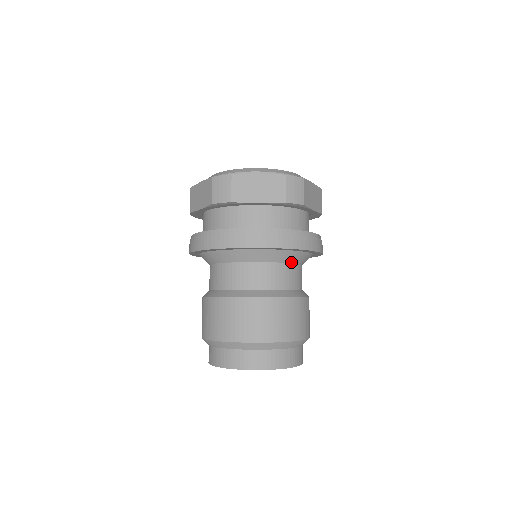
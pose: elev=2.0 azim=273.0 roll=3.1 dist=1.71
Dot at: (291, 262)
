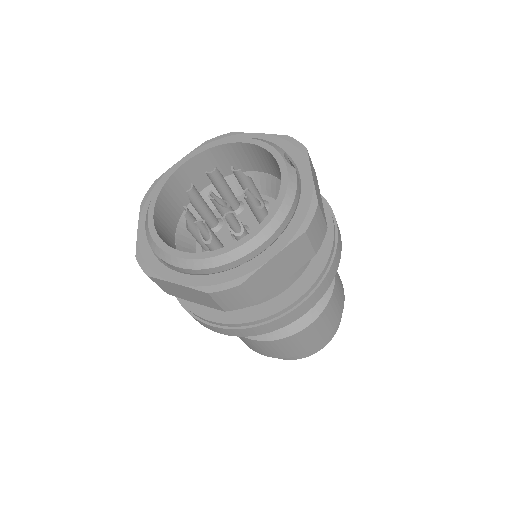
Dot at: occluded
